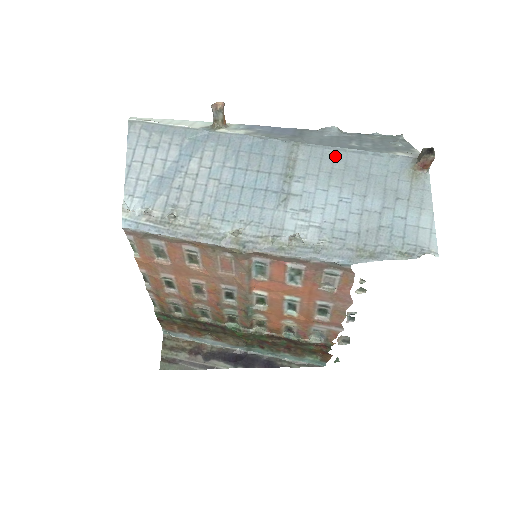
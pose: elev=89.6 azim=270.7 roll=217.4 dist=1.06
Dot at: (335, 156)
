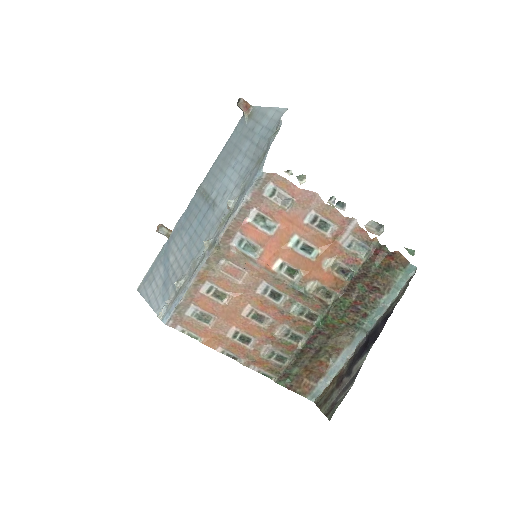
Dot at: (217, 165)
